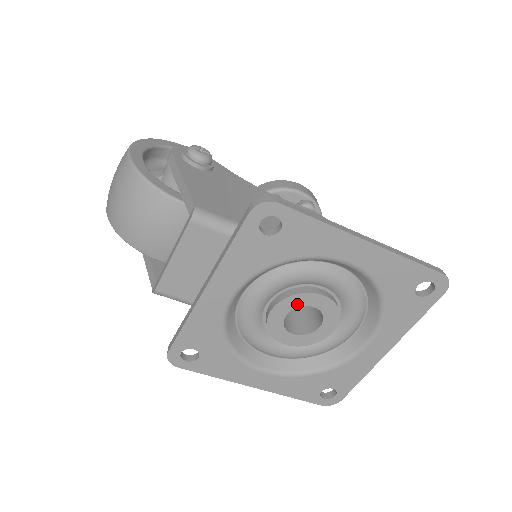
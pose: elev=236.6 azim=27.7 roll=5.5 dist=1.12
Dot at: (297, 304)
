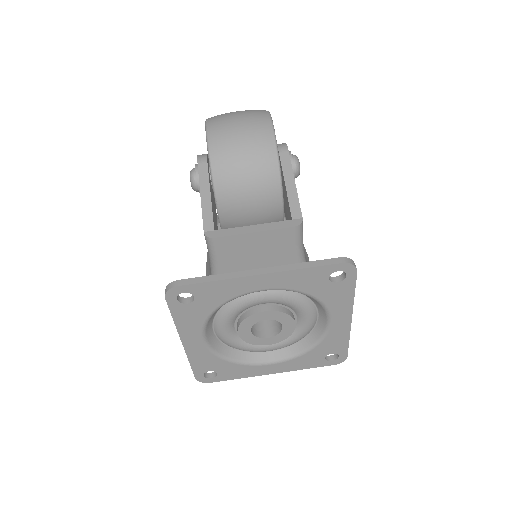
Dot at: (279, 319)
